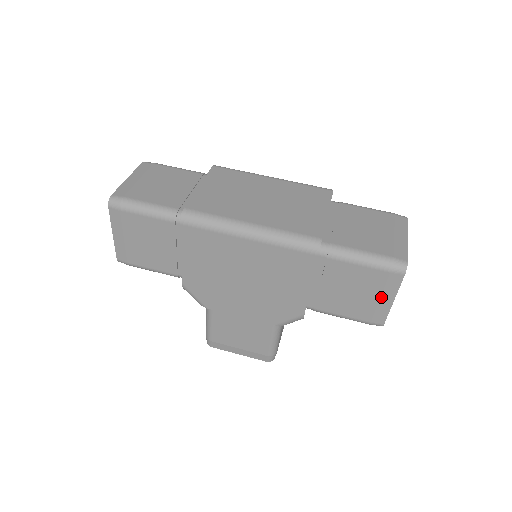
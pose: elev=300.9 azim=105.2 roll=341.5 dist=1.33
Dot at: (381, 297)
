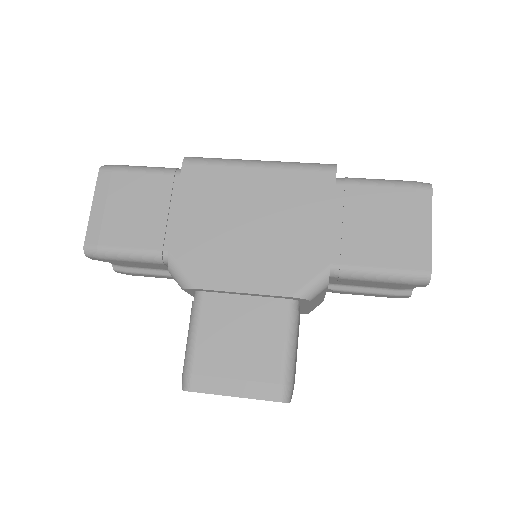
Dot at: (416, 226)
